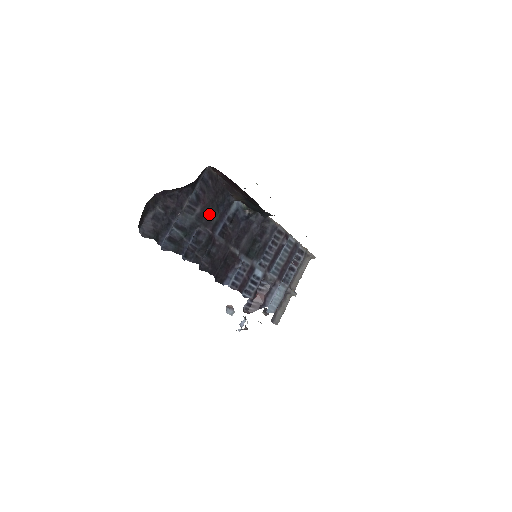
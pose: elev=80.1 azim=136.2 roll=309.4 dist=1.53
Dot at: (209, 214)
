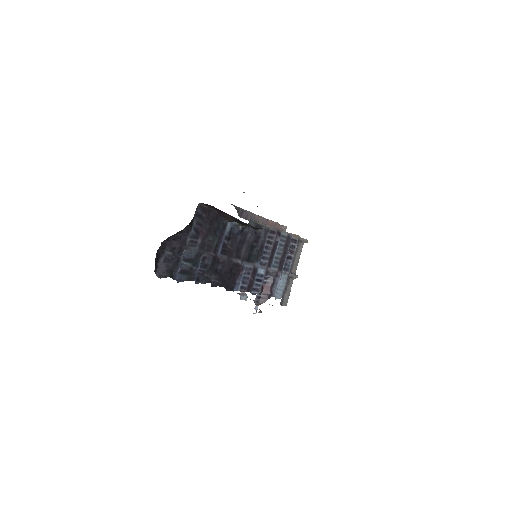
Dot at: (209, 241)
